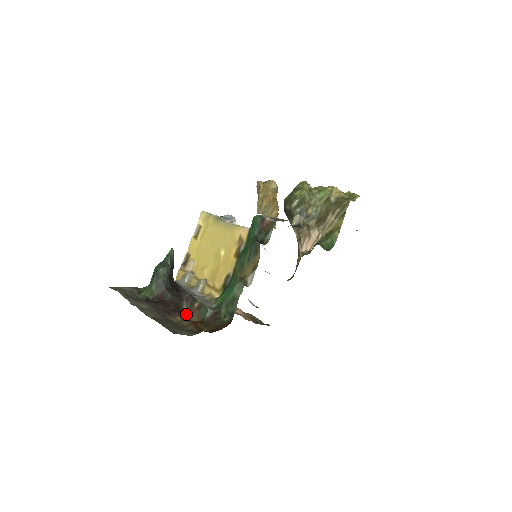
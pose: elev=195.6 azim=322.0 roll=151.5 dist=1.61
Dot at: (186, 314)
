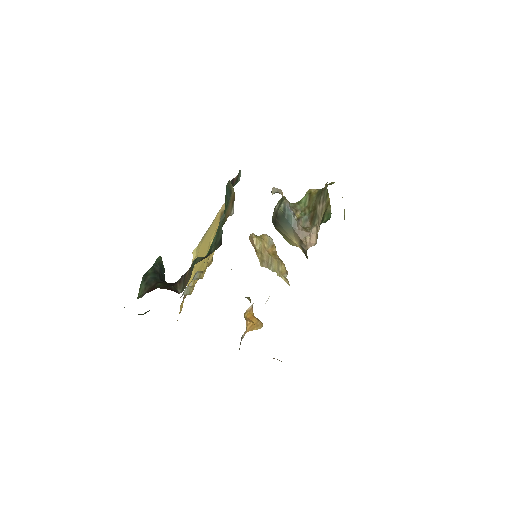
Dot at: occluded
